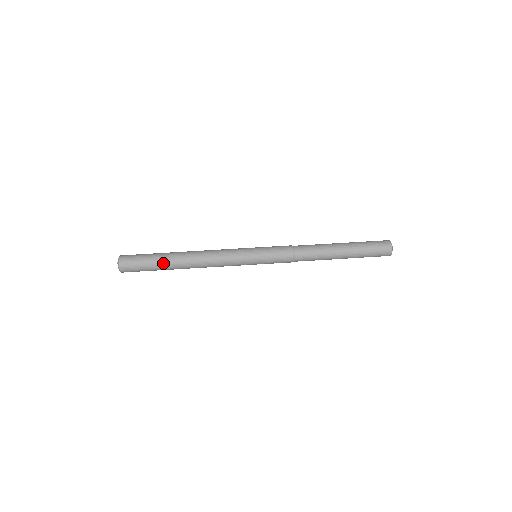
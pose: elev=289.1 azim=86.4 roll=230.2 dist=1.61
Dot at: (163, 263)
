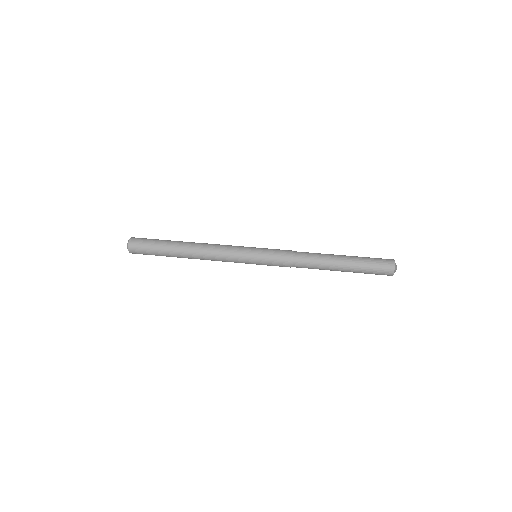
Dot at: (169, 242)
